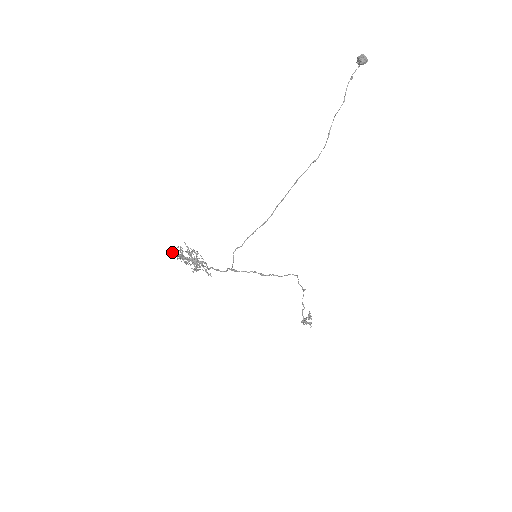
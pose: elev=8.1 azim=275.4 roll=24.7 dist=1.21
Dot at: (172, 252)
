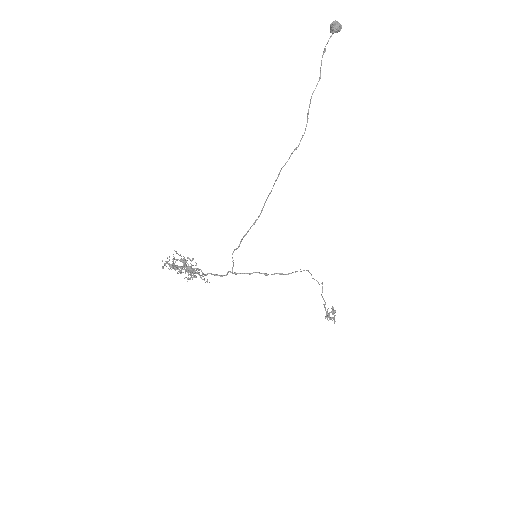
Dot at: occluded
